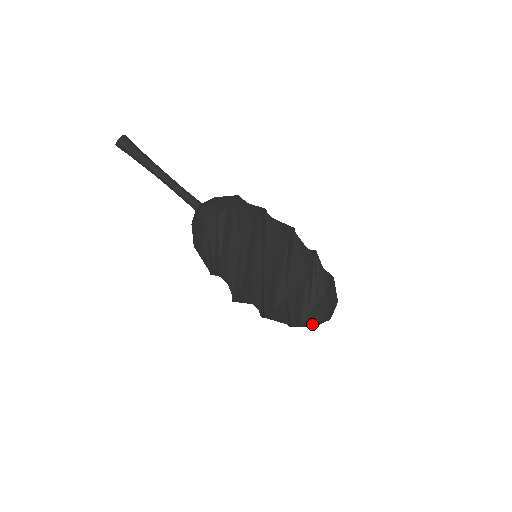
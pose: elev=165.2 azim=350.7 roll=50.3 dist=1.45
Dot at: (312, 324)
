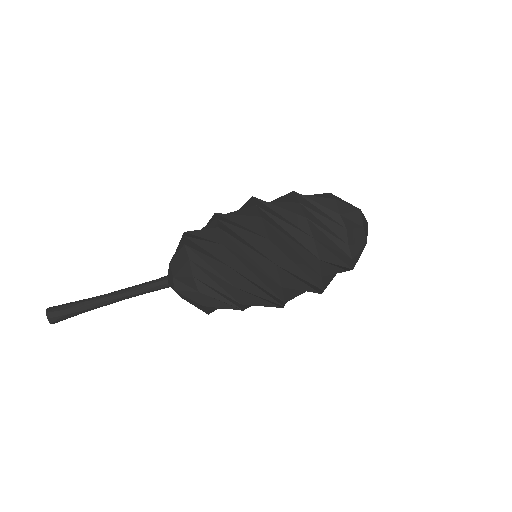
Dot at: (361, 253)
